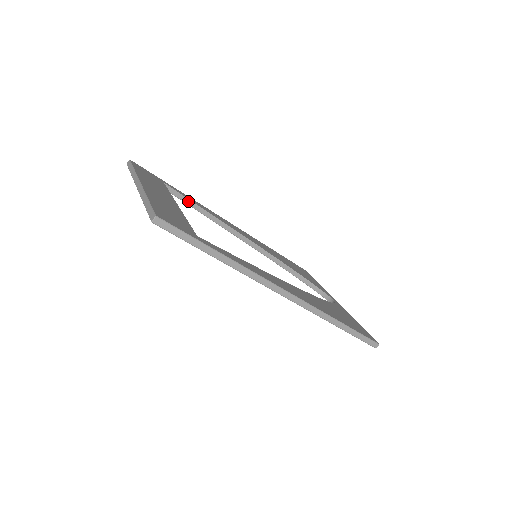
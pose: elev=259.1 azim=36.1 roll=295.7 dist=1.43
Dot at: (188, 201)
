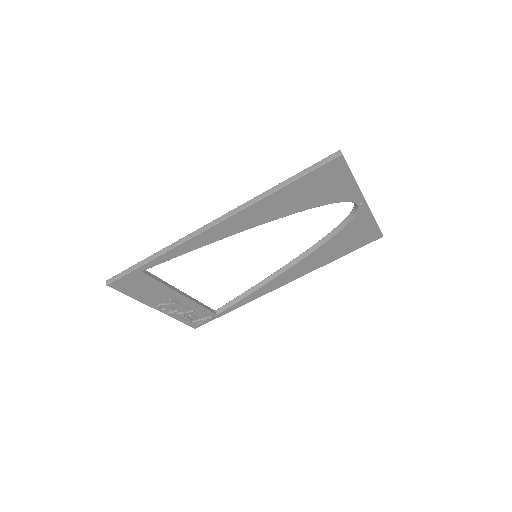
Dot at: (234, 301)
